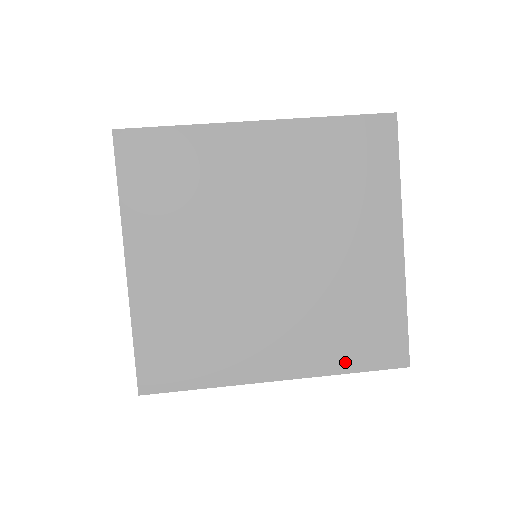
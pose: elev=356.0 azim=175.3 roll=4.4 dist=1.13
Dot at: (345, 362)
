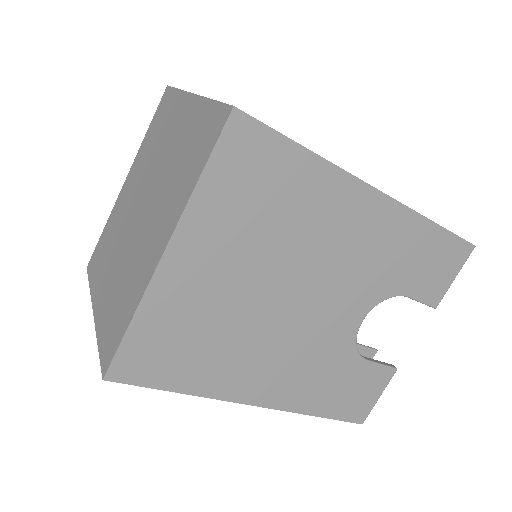
Dot at: (194, 177)
